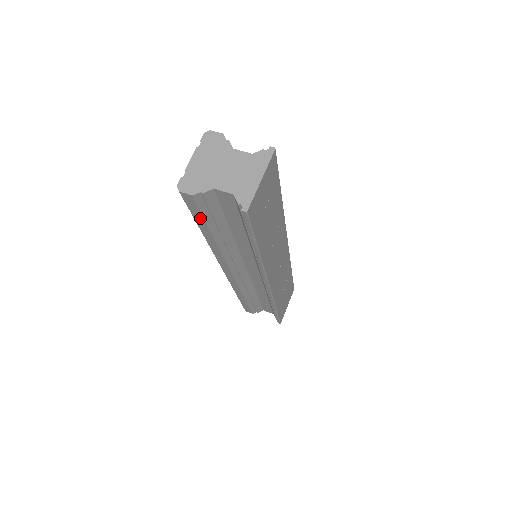
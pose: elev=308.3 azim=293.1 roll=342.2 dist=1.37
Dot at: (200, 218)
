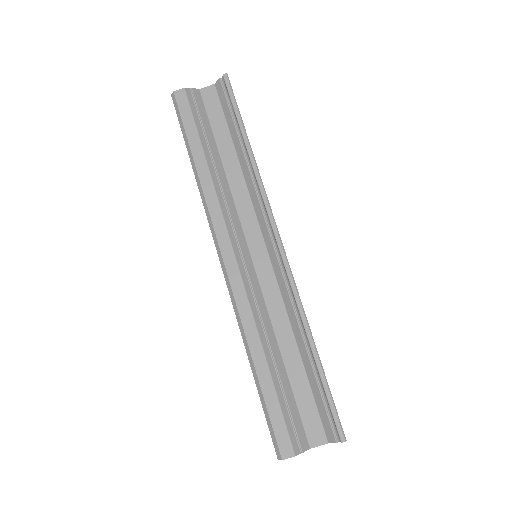
Dot at: occluded
